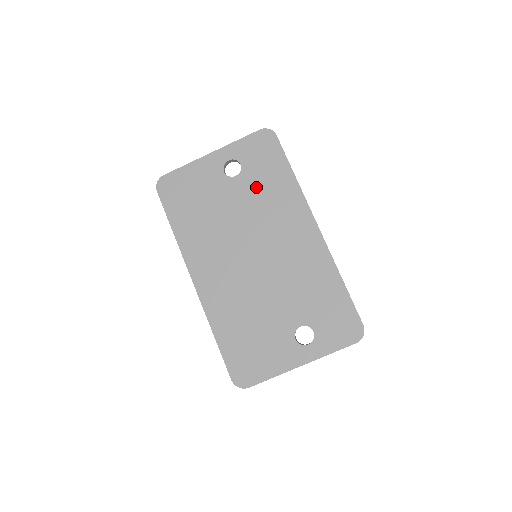
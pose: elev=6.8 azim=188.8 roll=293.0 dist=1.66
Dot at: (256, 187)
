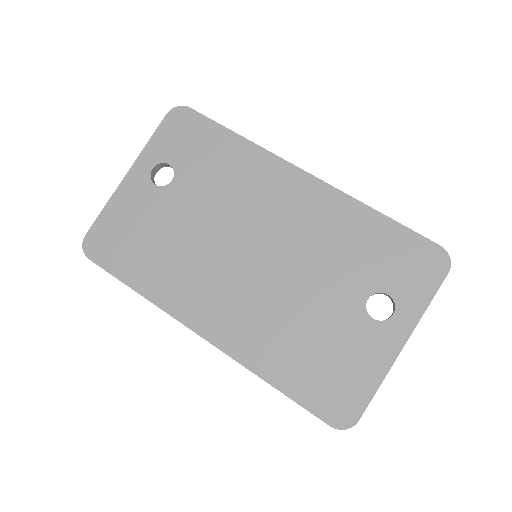
Dot at: (204, 177)
